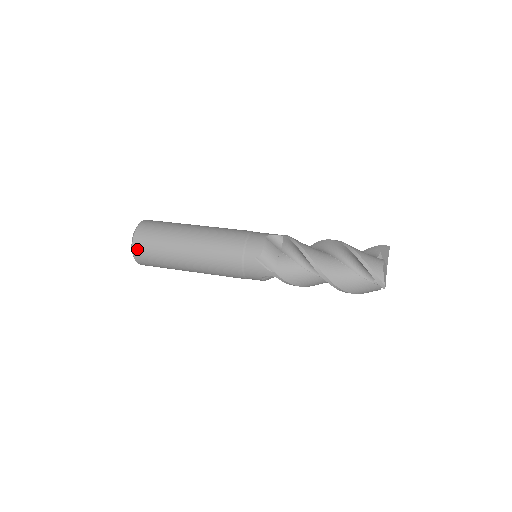
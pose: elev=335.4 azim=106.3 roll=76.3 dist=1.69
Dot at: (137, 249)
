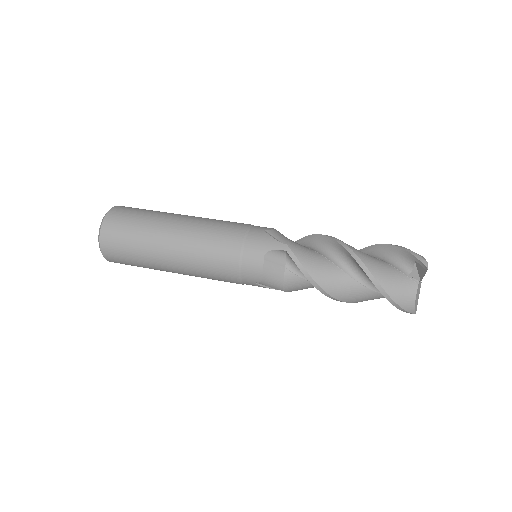
Dot at: occluded
